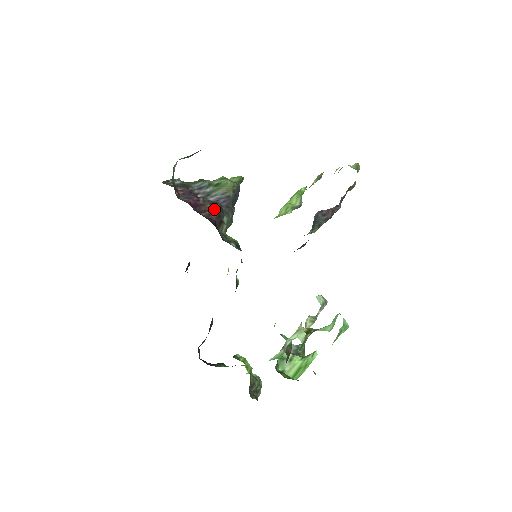
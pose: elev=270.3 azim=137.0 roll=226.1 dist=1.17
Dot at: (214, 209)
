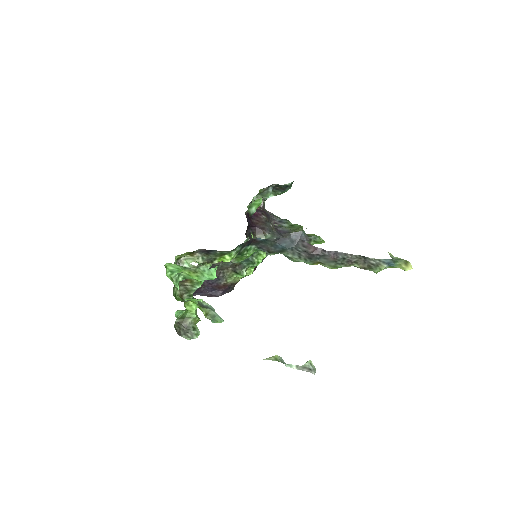
Dot at: (264, 223)
